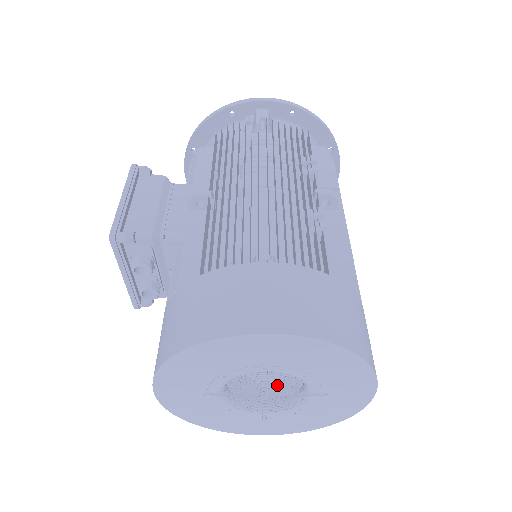
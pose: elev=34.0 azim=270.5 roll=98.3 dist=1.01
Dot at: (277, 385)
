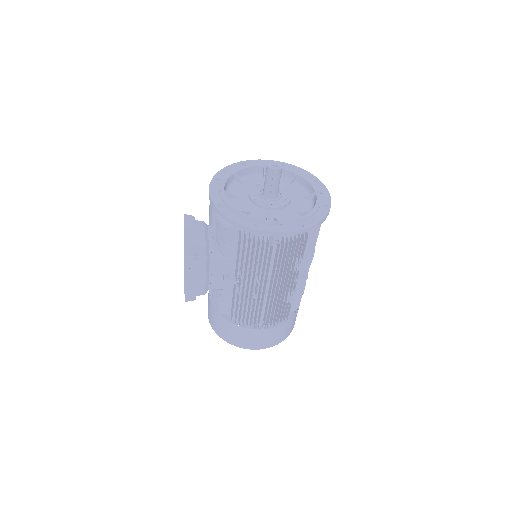
Dot at: occluded
